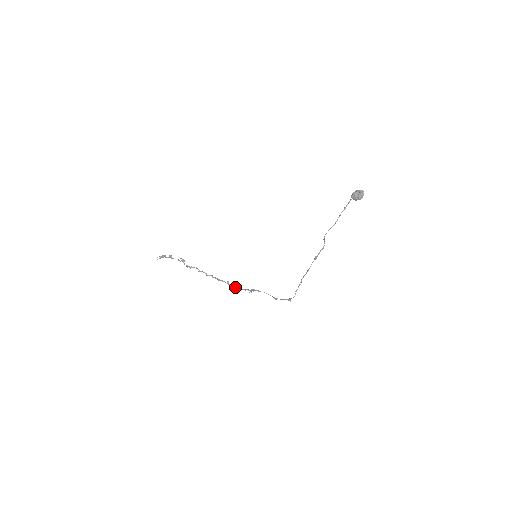
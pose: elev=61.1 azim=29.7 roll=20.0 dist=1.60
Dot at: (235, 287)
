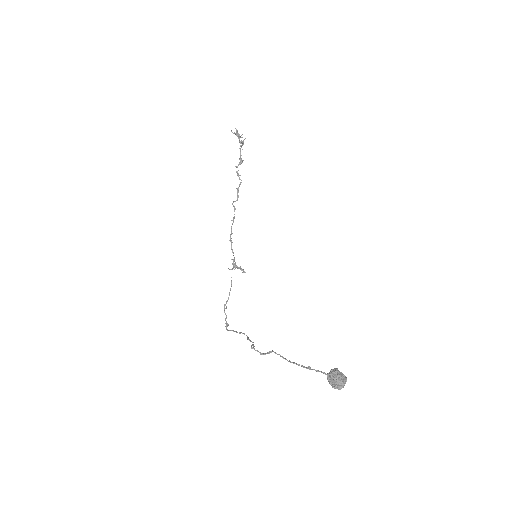
Dot at: occluded
